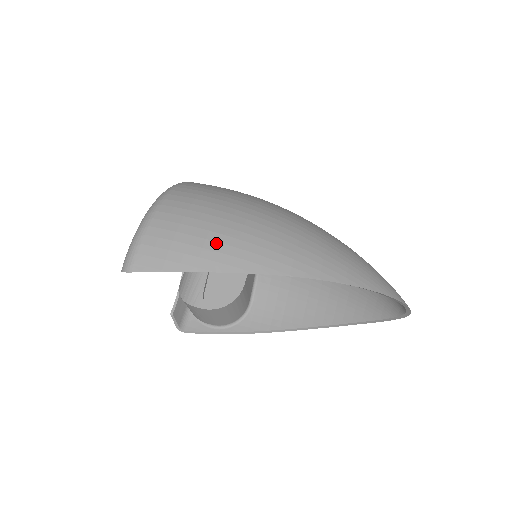
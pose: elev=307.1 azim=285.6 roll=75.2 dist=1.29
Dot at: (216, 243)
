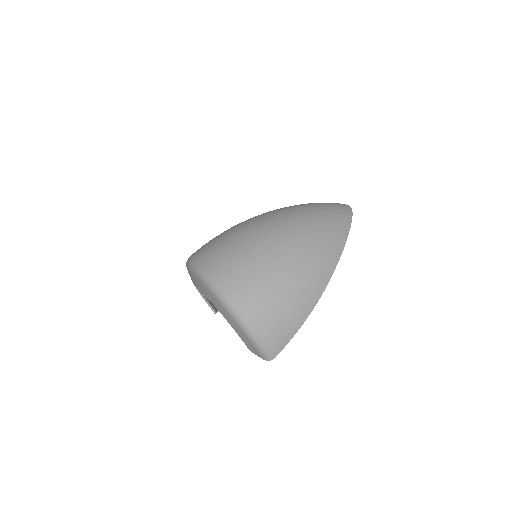
Dot at: (296, 305)
